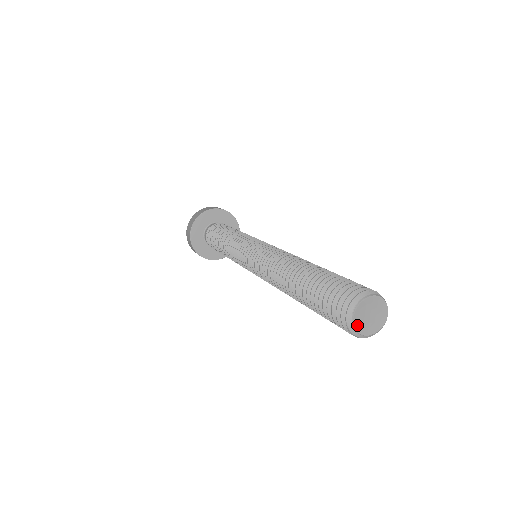
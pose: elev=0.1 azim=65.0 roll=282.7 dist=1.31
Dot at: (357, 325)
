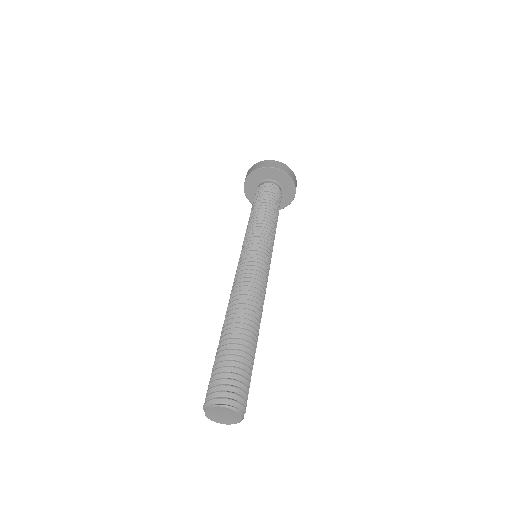
Dot at: (213, 418)
